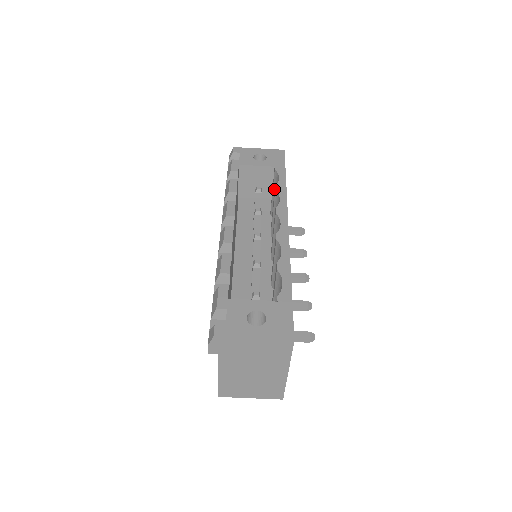
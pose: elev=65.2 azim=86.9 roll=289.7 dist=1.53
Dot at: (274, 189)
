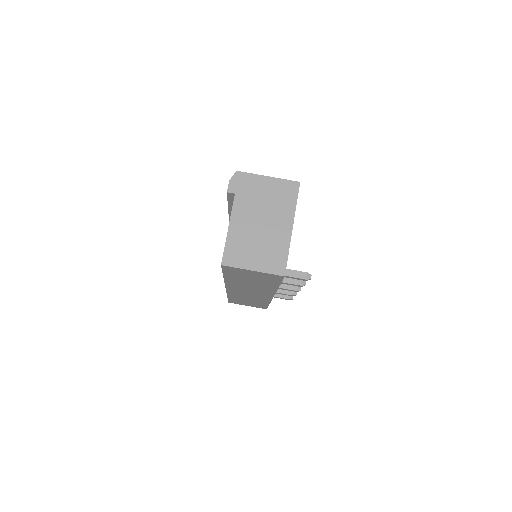
Dot at: occluded
